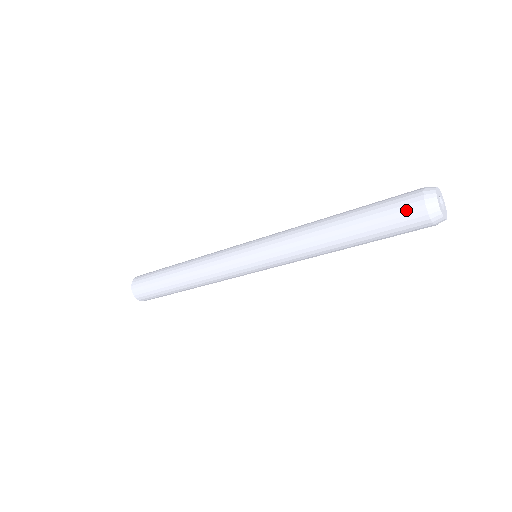
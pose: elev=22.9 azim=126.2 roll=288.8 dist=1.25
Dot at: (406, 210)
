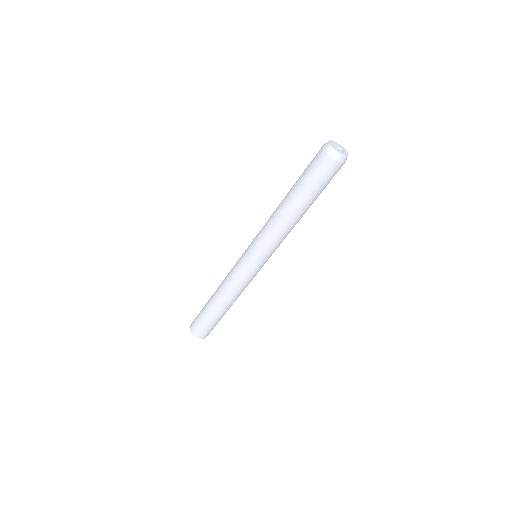
Dot at: (316, 160)
